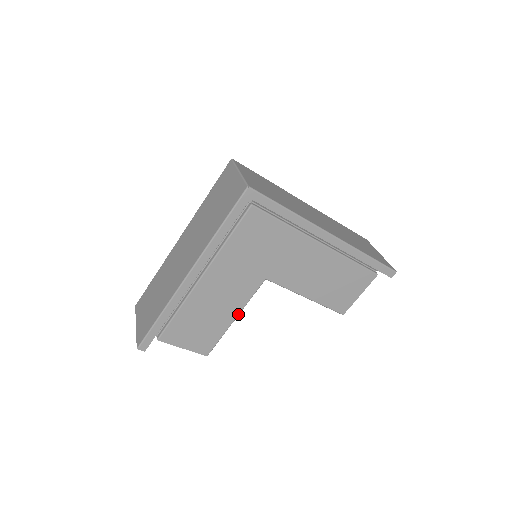
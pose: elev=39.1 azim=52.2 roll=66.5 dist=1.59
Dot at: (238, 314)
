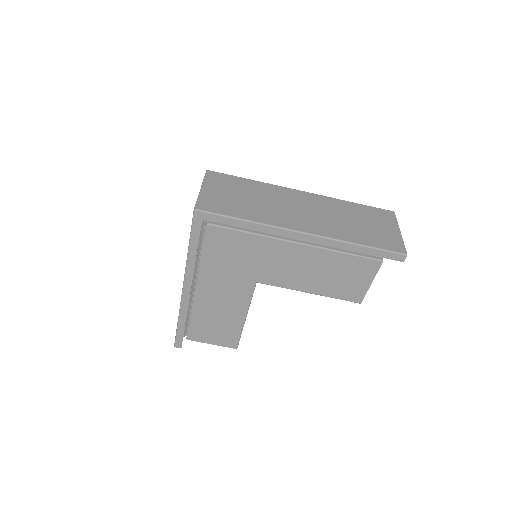
Dot at: (246, 314)
